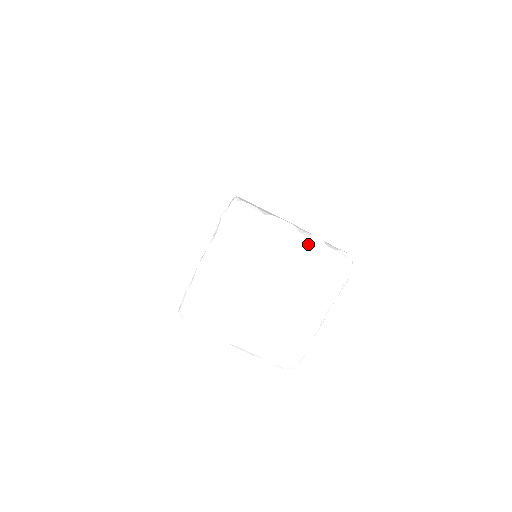
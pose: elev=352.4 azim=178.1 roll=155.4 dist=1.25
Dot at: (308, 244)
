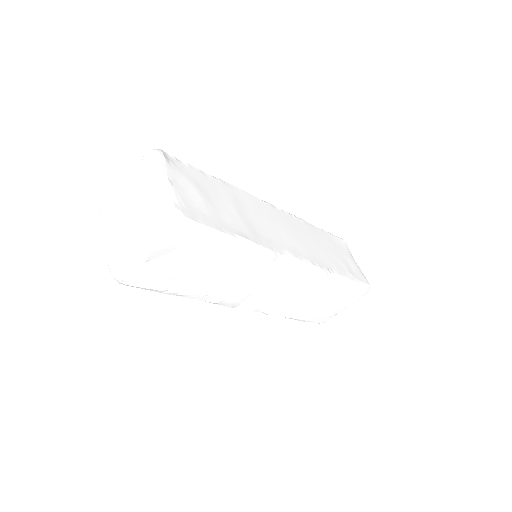
Dot at: (130, 174)
